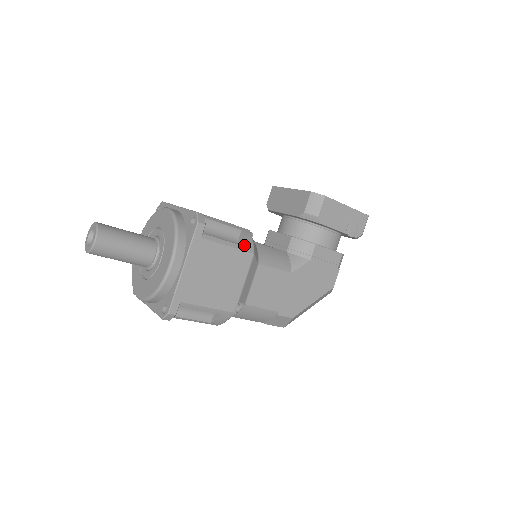
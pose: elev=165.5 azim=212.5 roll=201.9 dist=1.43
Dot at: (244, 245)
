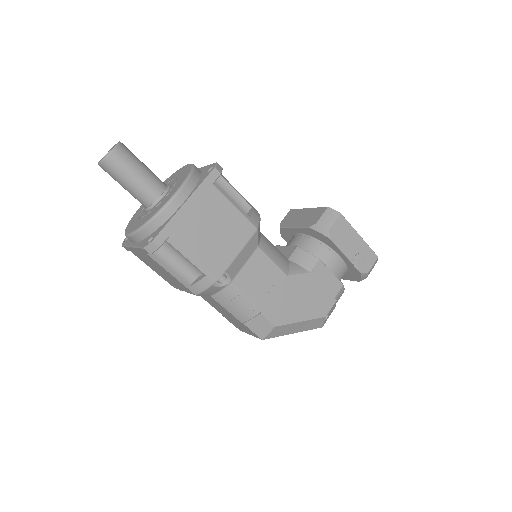
Dot at: (250, 217)
